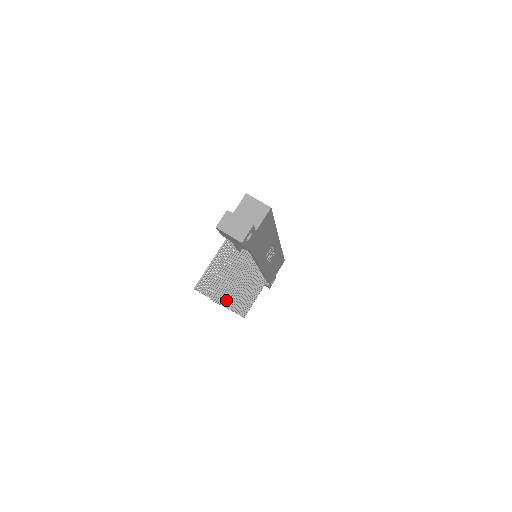
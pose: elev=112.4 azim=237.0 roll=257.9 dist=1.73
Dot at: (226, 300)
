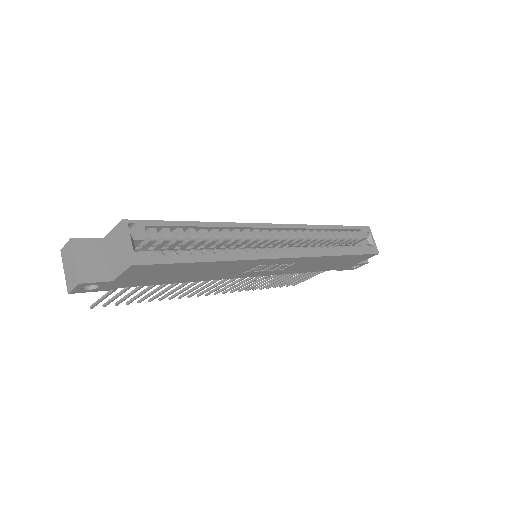
Dot at: (162, 298)
